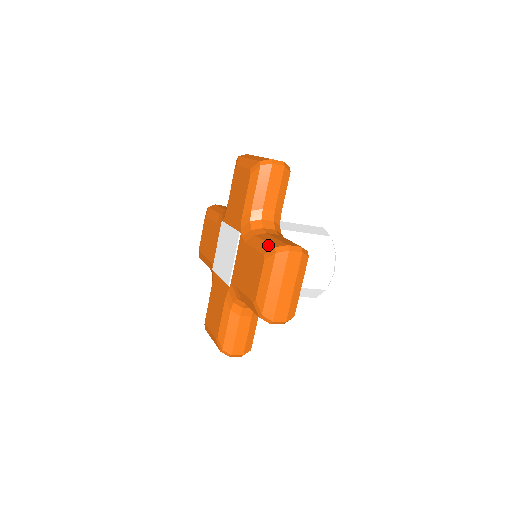
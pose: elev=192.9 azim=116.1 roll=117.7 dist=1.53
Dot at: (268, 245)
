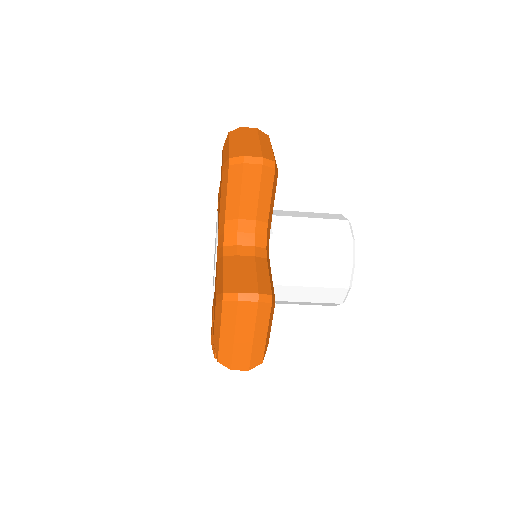
Dot at: (221, 284)
